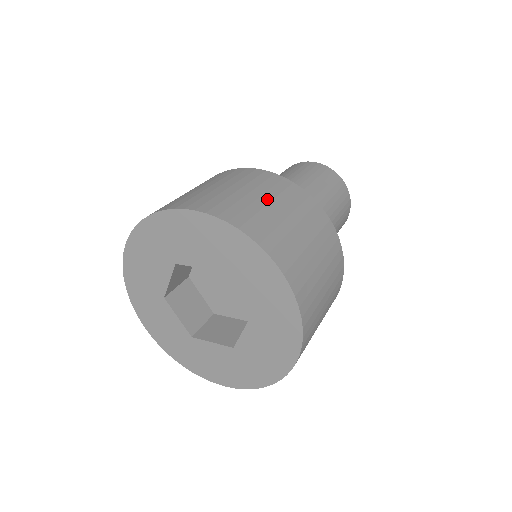
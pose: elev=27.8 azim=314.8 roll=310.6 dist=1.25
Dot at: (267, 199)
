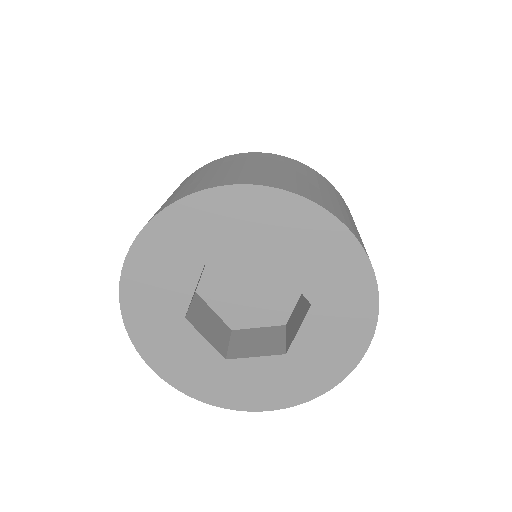
Dot at: (291, 171)
